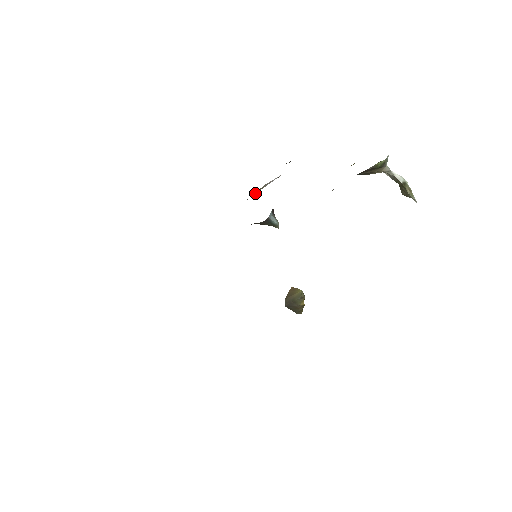
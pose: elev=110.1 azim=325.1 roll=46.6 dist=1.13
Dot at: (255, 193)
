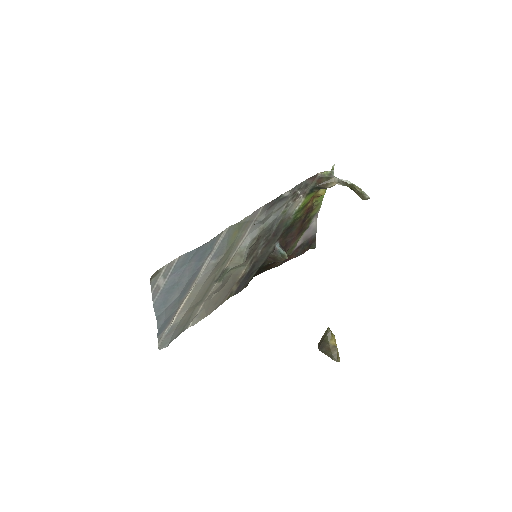
Dot at: (285, 260)
